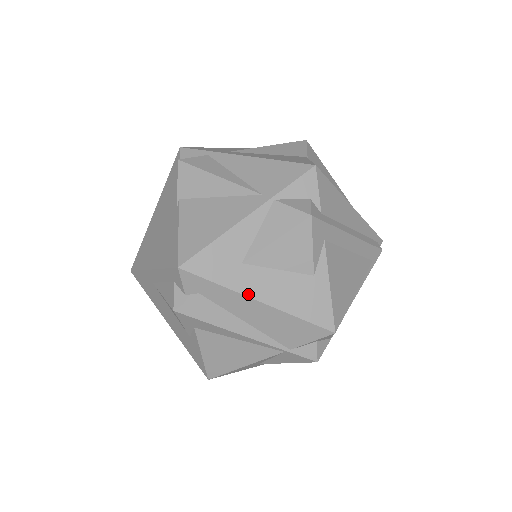
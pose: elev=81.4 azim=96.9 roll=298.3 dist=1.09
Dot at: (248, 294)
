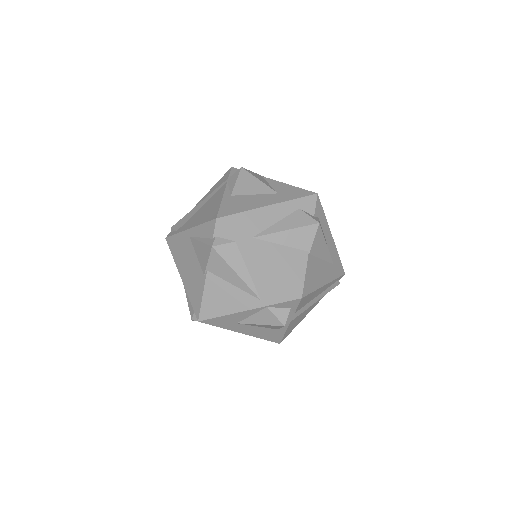
Dot at: (236, 331)
